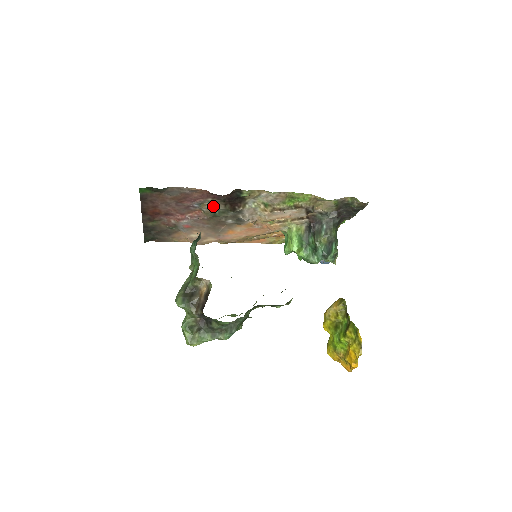
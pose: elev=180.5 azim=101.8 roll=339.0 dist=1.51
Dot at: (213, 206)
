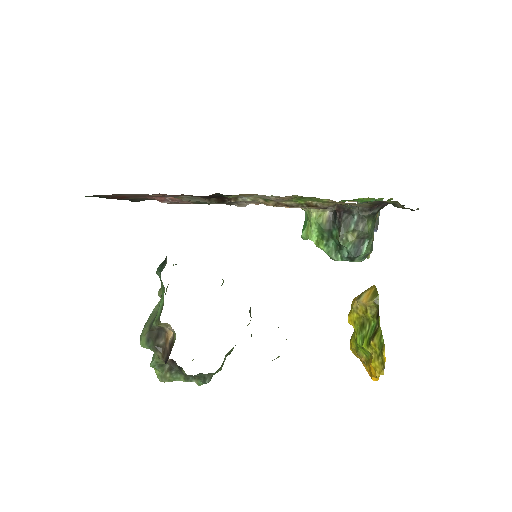
Dot at: (193, 199)
